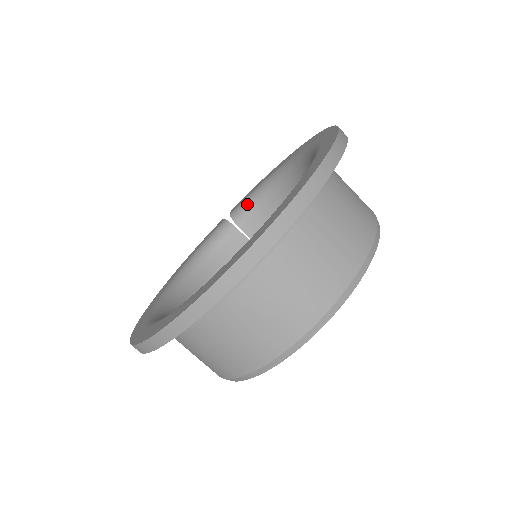
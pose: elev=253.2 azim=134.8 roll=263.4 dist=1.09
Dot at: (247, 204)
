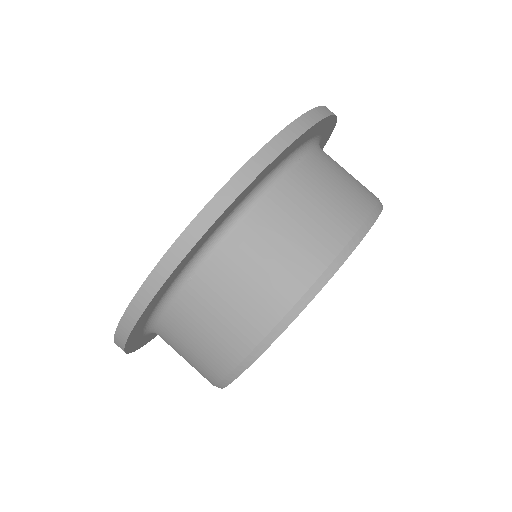
Dot at: occluded
